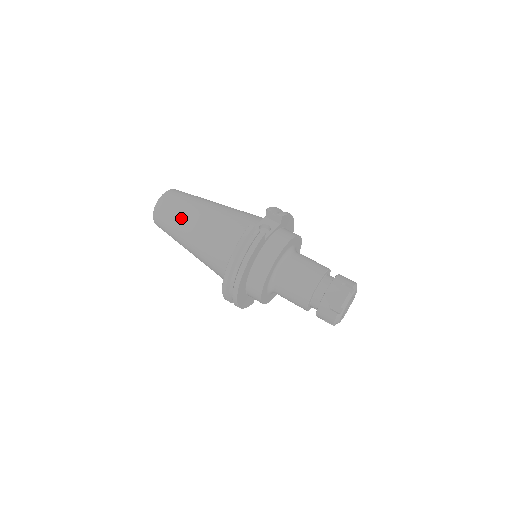
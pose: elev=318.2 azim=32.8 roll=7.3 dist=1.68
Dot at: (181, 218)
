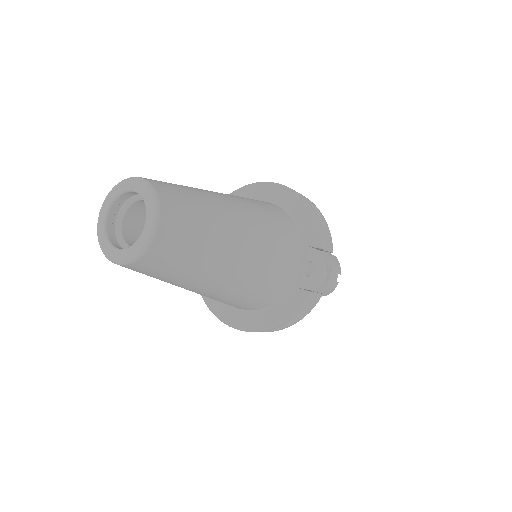
Dot at: (194, 277)
